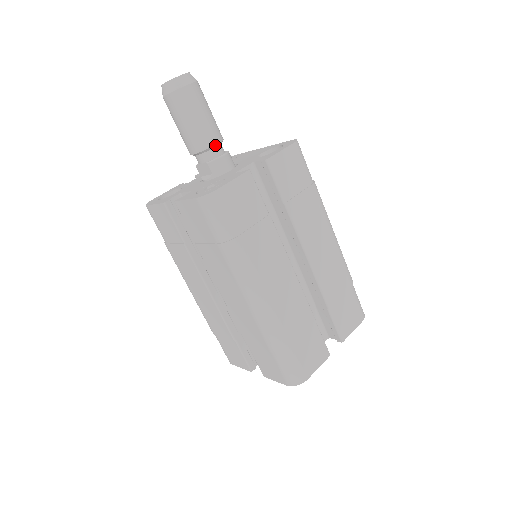
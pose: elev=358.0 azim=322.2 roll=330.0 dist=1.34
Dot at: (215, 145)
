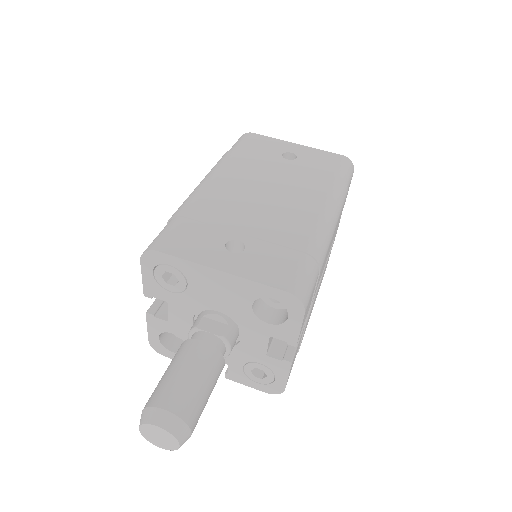
Dot at: (223, 364)
